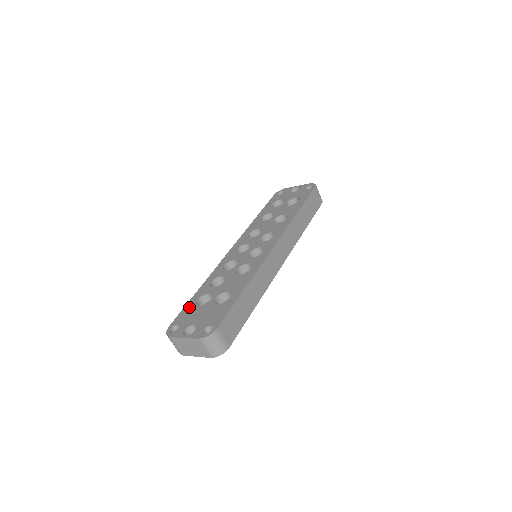
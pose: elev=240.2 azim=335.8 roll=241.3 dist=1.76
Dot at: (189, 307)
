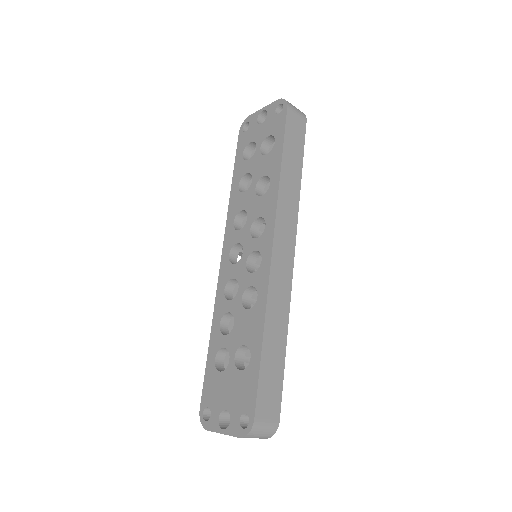
Dot at: (210, 374)
